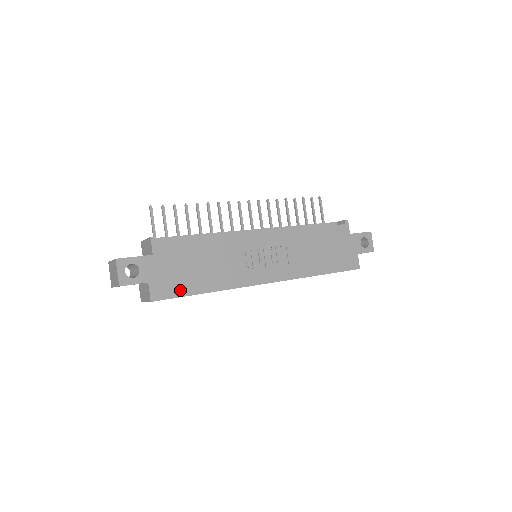
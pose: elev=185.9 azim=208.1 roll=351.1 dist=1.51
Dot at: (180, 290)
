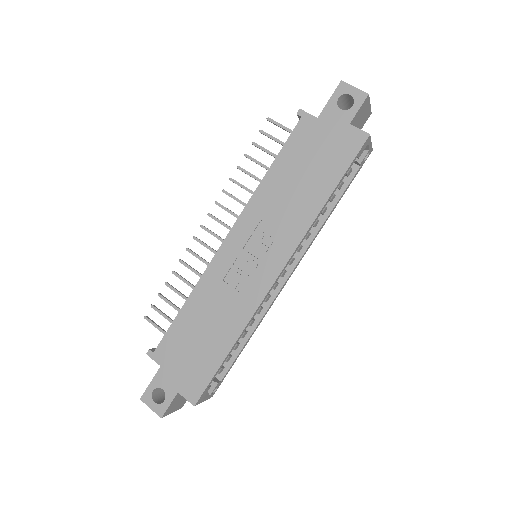
Dot at: (207, 372)
